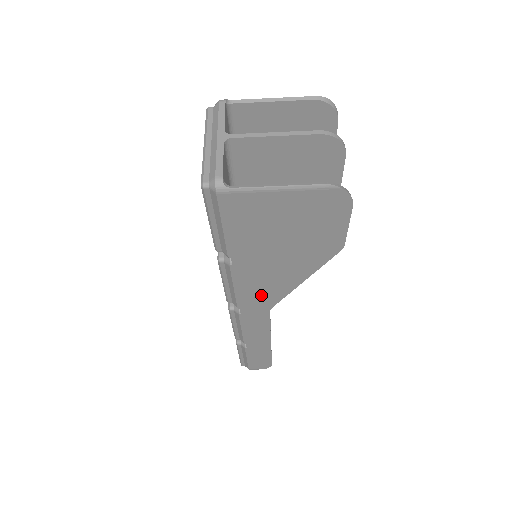
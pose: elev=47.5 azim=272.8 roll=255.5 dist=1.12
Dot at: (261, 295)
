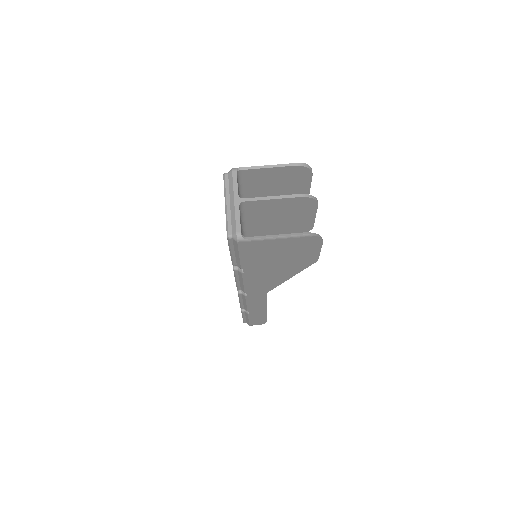
Dot at: (262, 286)
